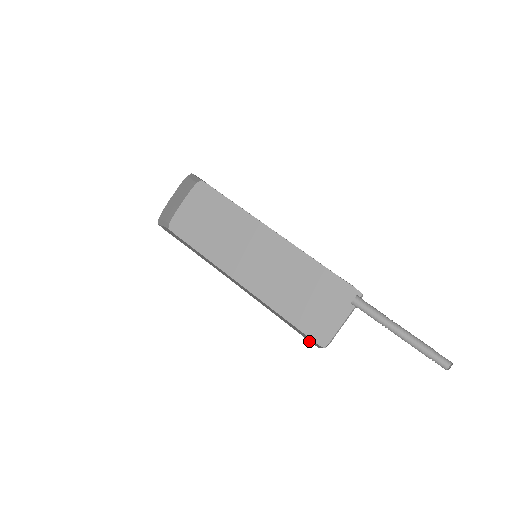
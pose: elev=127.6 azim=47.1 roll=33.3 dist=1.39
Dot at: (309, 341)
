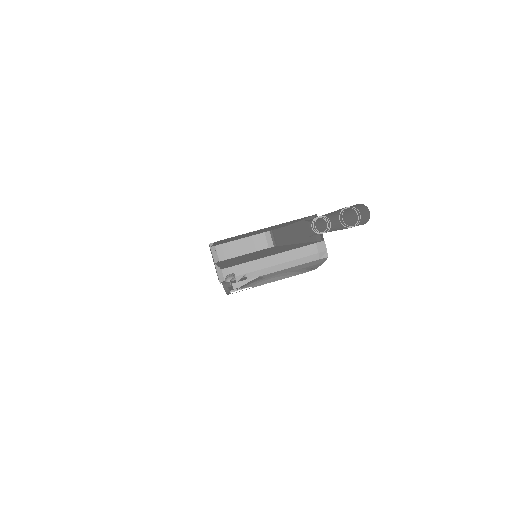
Dot at: occluded
